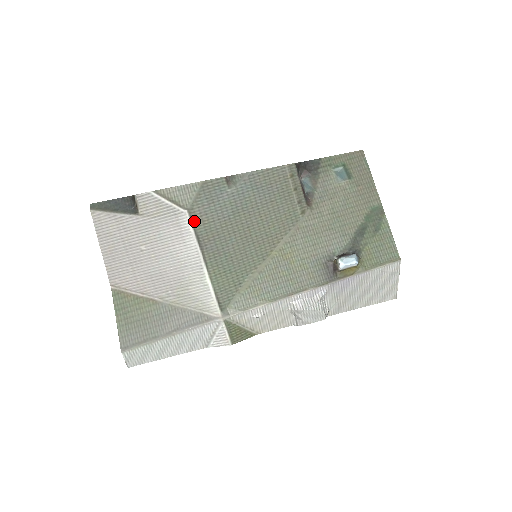
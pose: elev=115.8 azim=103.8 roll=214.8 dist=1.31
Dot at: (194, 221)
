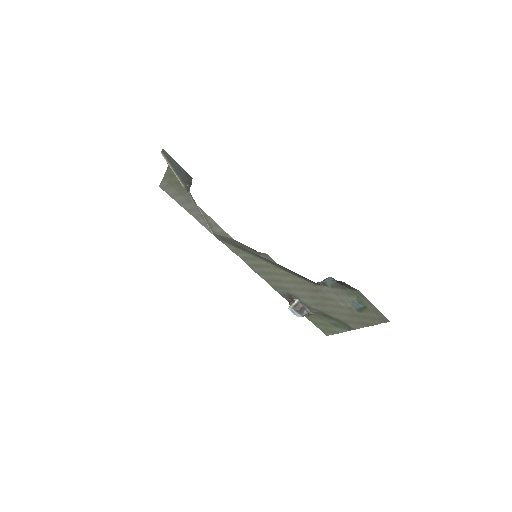
Dot at: (216, 235)
